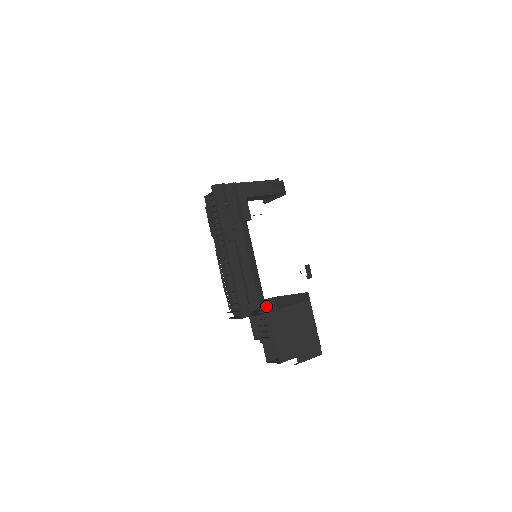
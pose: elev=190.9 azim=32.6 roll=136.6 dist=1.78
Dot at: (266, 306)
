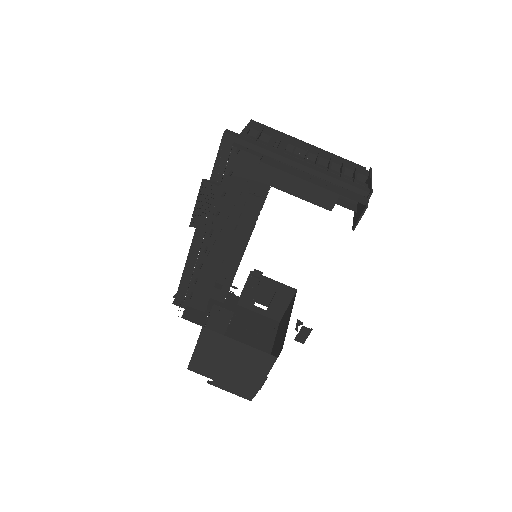
Dot at: (278, 289)
